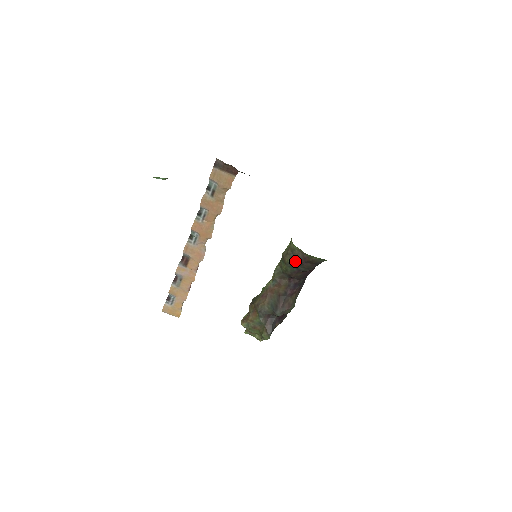
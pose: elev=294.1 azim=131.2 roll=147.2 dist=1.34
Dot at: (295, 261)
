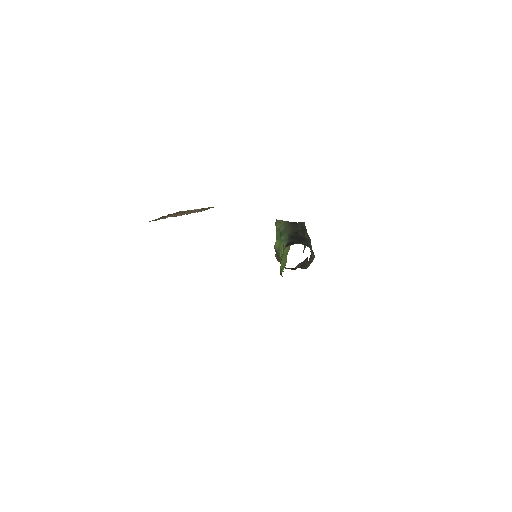
Dot at: occluded
